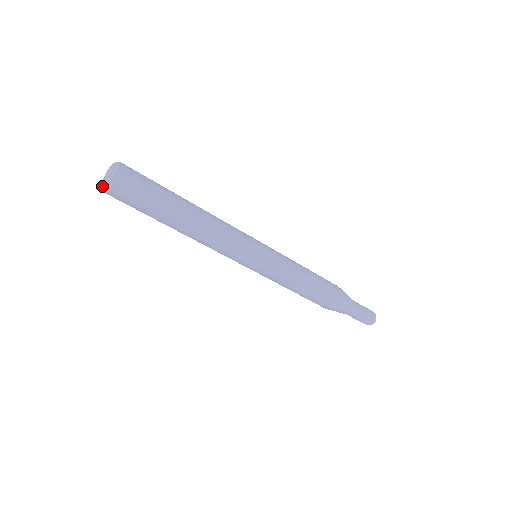
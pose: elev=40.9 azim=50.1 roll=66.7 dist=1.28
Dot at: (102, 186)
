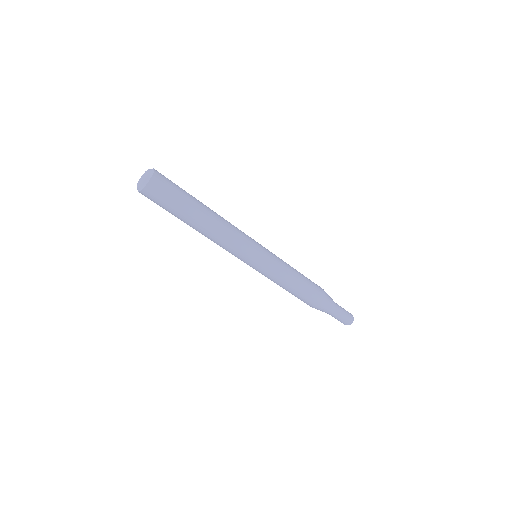
Dot at: (137, 187)
